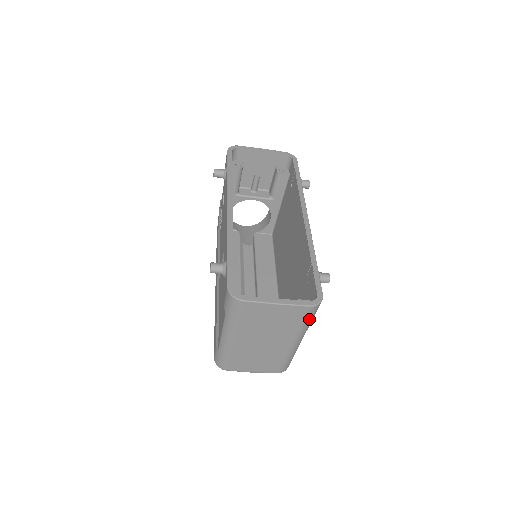
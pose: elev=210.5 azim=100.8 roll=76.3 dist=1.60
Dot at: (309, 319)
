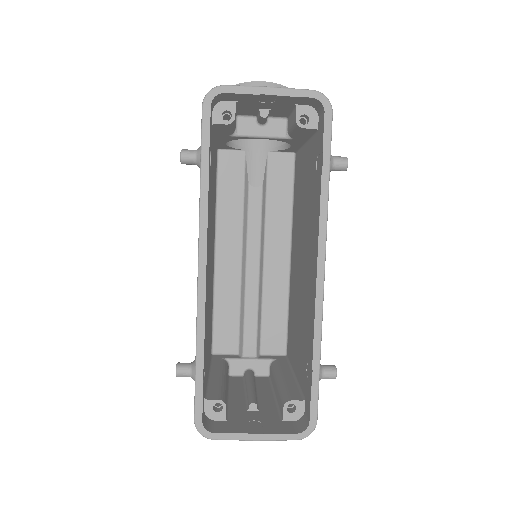
Dot at: occluded
